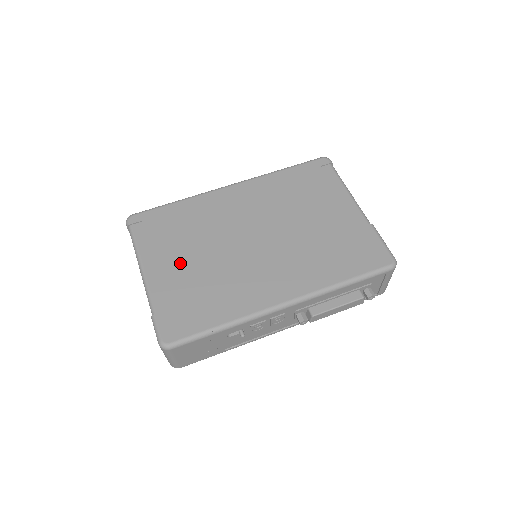
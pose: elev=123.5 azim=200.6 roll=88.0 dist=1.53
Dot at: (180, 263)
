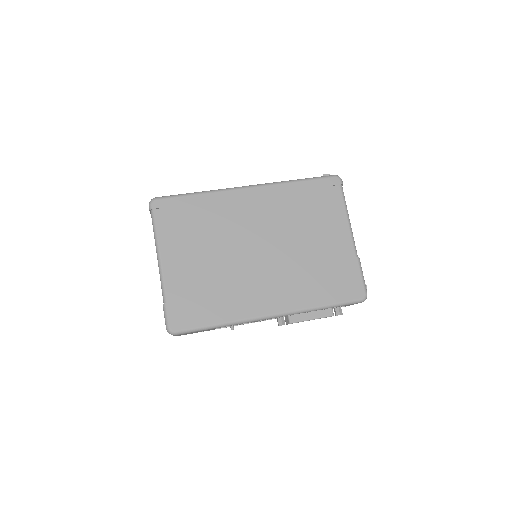
Dot at: (193, 259)
